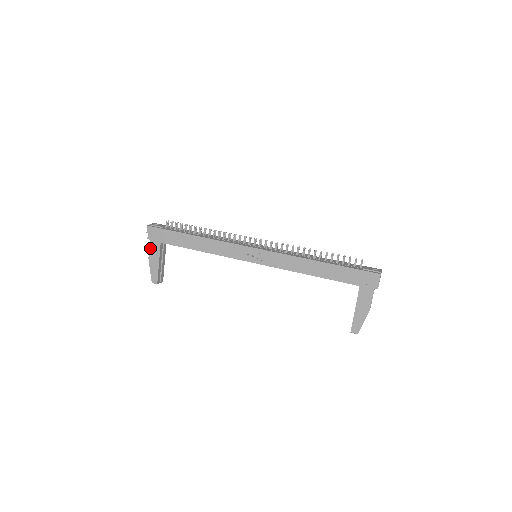
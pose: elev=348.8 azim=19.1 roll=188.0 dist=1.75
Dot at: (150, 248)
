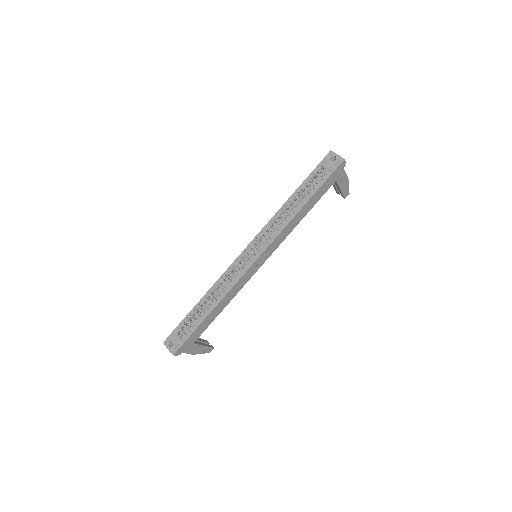
Dot at: (188, 353)
